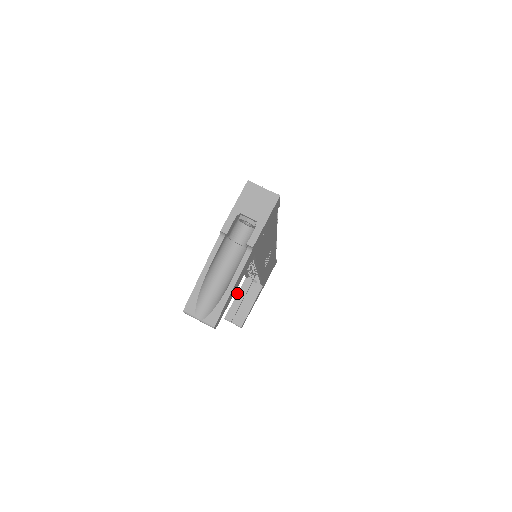
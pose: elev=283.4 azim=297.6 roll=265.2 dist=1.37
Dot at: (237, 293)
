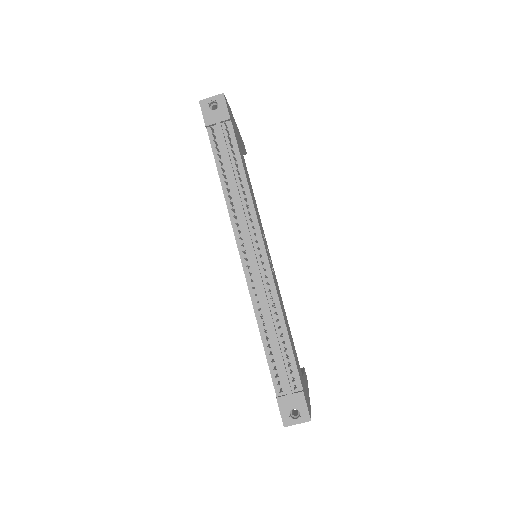
Dot at: occluded
